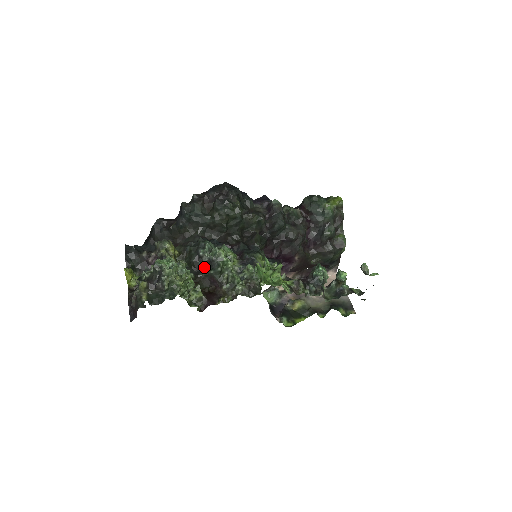
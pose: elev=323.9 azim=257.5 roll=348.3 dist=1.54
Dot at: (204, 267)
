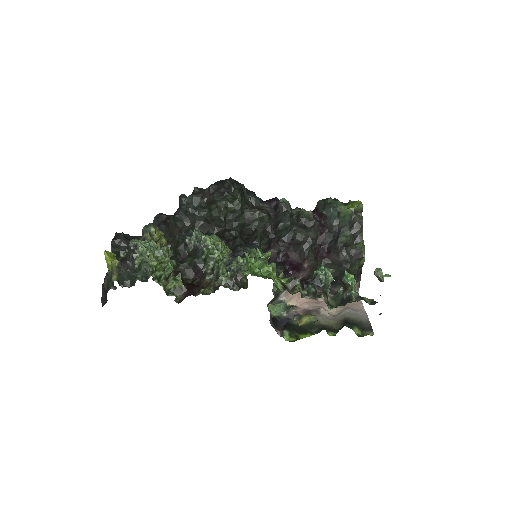
Dot at: (189, 256)
